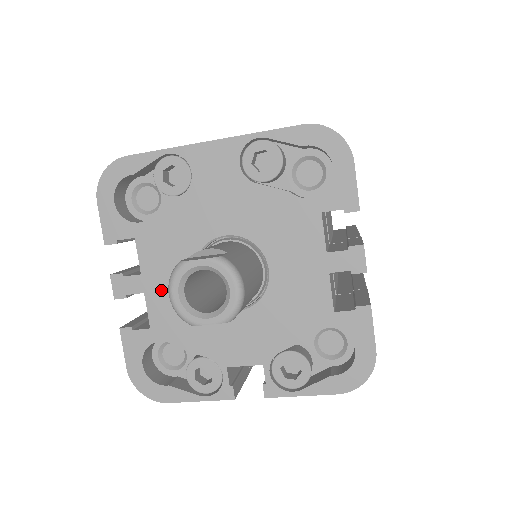
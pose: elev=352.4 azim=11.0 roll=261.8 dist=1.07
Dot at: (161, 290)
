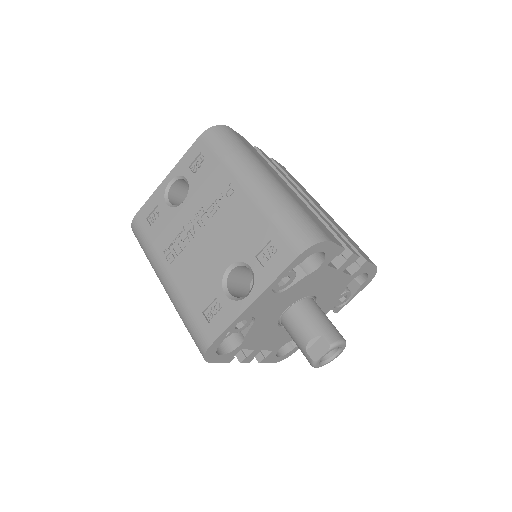
Dot at: (269, 343)
